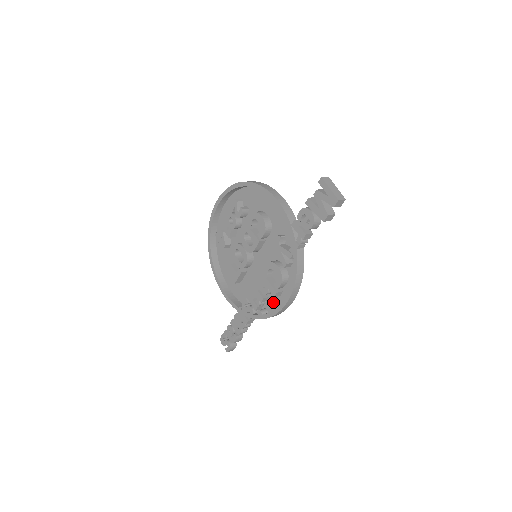
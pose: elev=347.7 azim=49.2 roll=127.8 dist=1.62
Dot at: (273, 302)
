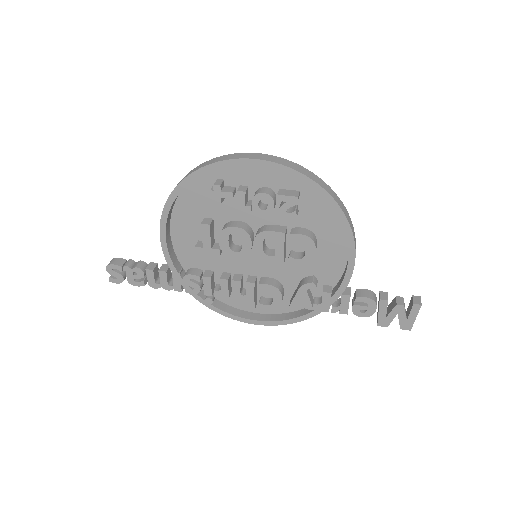
Dot at: (233, 298)
